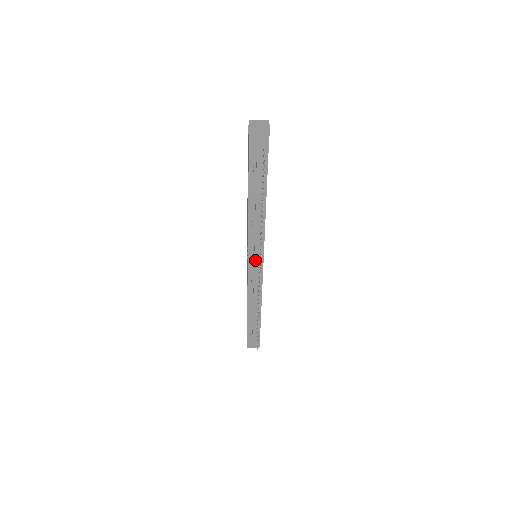
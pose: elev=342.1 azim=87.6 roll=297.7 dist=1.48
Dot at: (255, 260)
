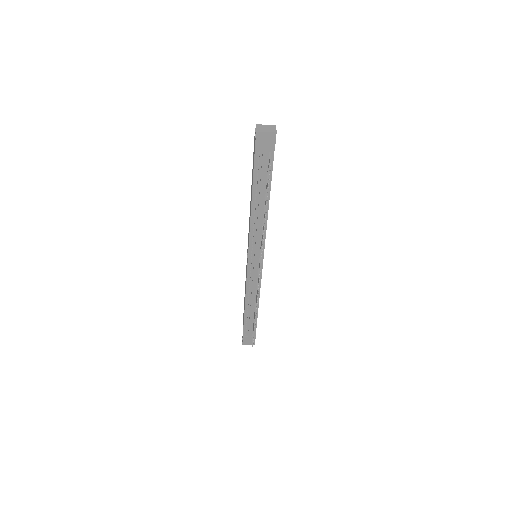
Dot at: (255, 260)
